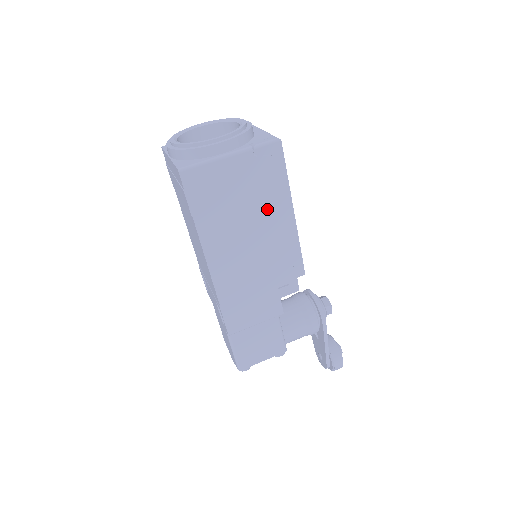
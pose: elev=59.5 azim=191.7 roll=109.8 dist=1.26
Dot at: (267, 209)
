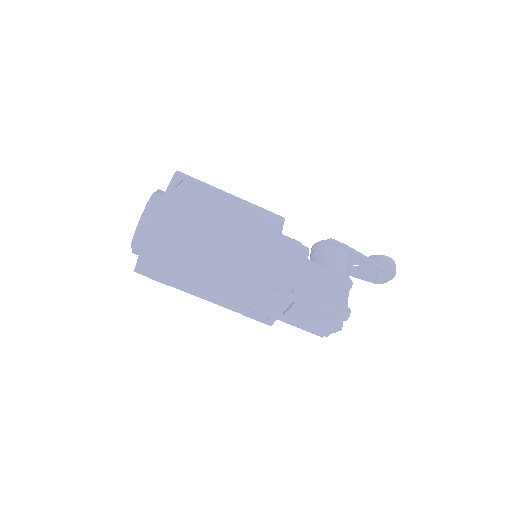
Dot at: (217, 205)
